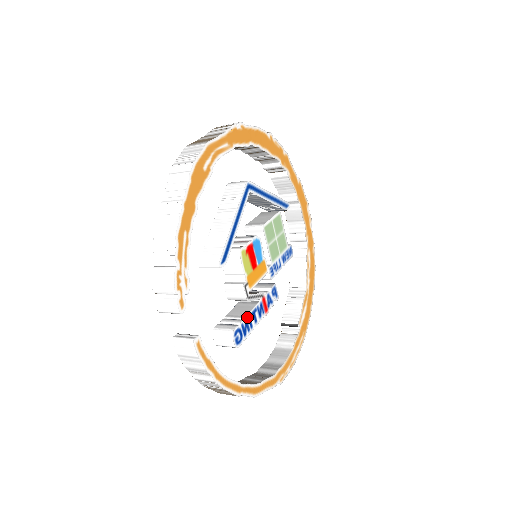
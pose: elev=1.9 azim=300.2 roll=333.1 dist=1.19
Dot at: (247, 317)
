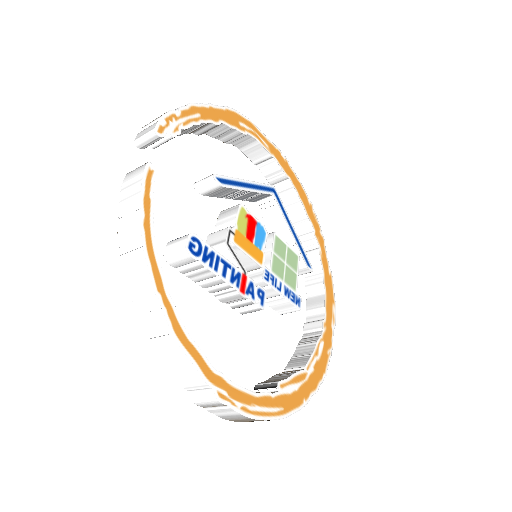
Dot at: (216, 254)
